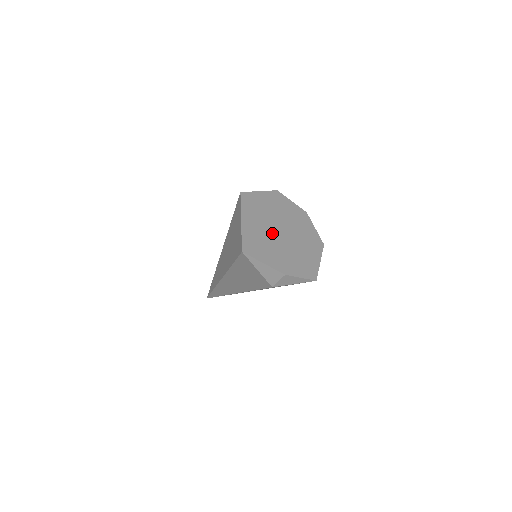
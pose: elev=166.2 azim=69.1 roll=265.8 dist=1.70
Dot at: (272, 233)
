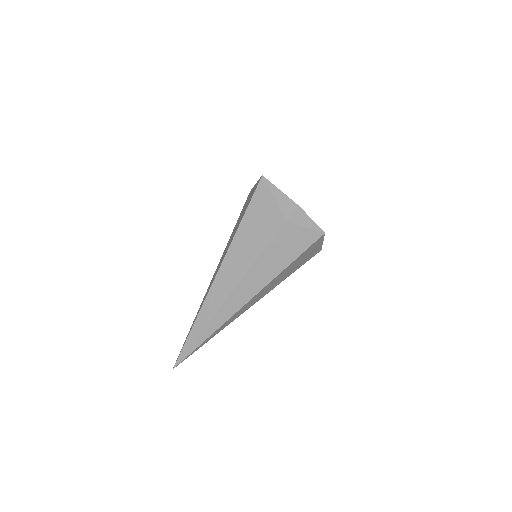
Dot at: occluded
